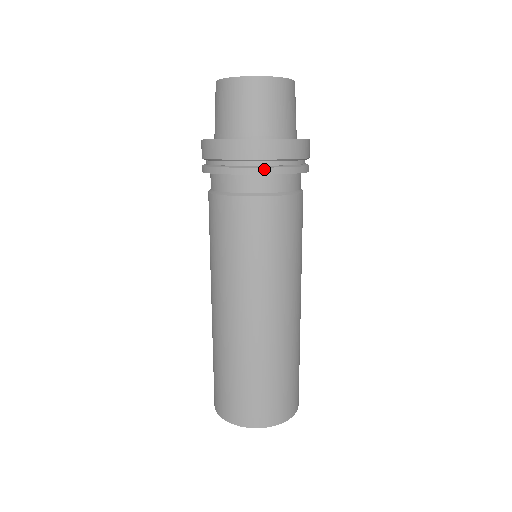
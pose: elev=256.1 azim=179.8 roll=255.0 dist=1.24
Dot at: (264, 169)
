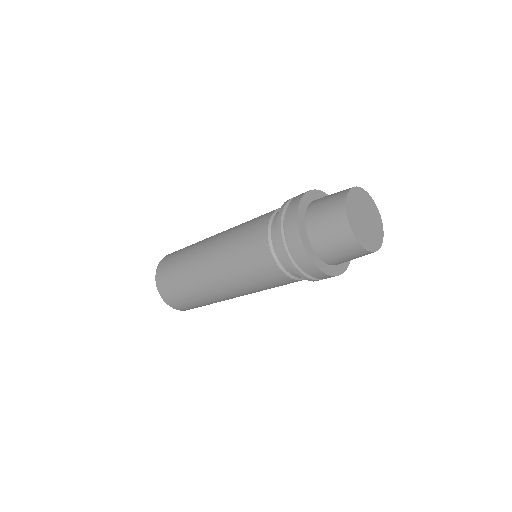
Dot at: (296, 268)
